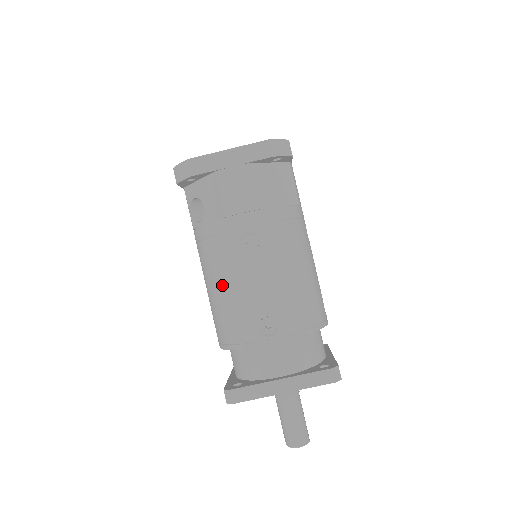
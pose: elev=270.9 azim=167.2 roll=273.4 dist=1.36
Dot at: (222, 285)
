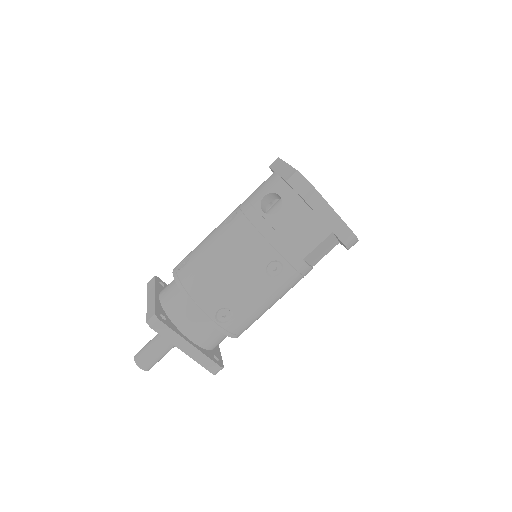
Dot at: (230, 264)
